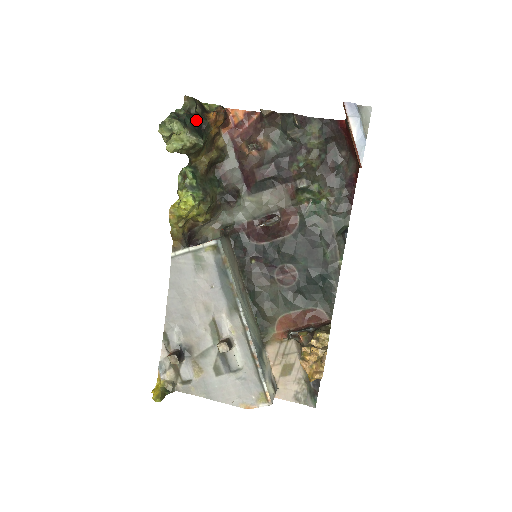
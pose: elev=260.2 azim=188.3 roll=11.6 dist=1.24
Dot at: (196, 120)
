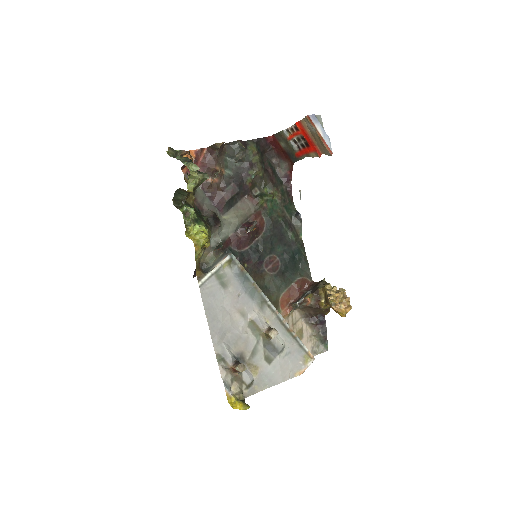
Dot at: occluded
